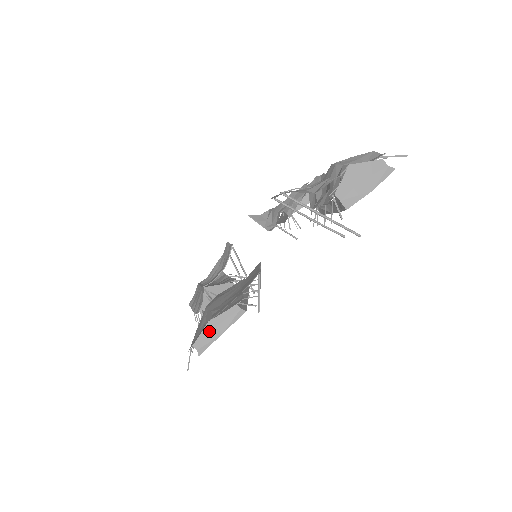
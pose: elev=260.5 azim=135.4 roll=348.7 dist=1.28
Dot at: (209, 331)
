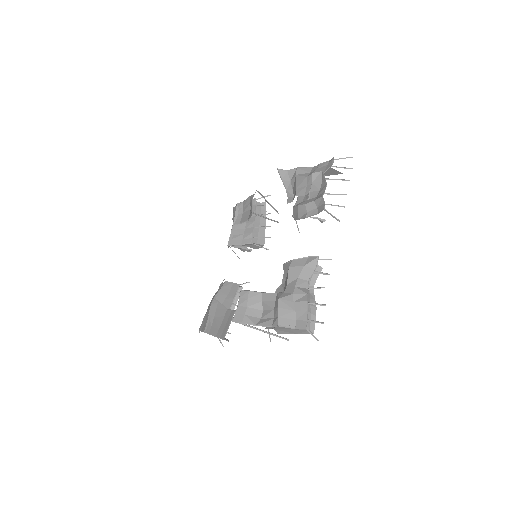
Dot at: occluded
